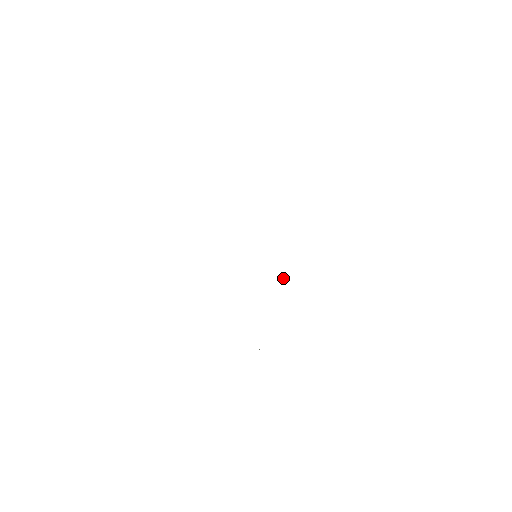
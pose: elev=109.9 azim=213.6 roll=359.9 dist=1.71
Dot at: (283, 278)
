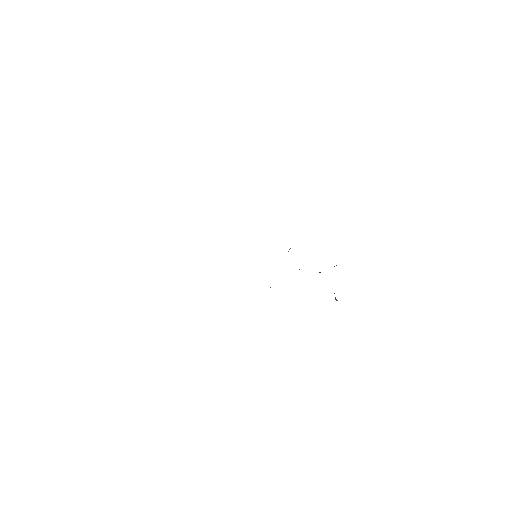
Dot at: occluded
